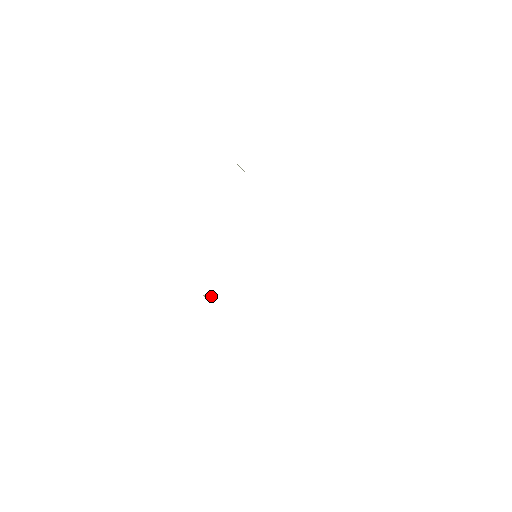
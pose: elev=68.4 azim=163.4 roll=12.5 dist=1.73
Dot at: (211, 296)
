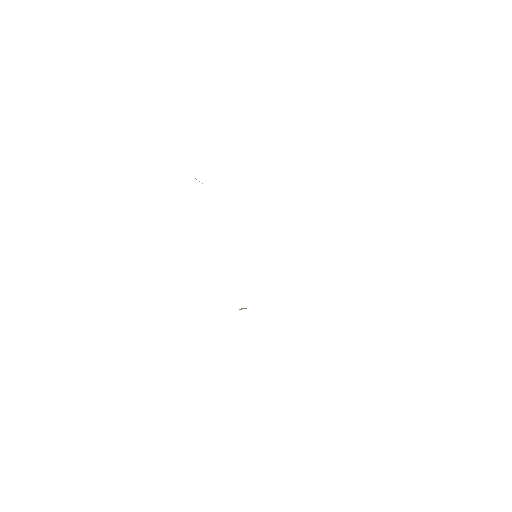
Dot at: occluded
